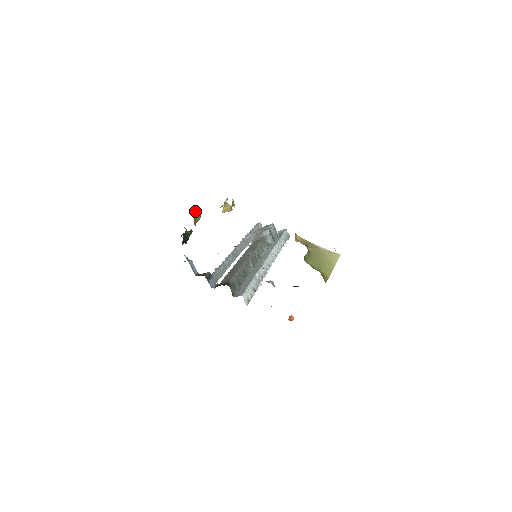
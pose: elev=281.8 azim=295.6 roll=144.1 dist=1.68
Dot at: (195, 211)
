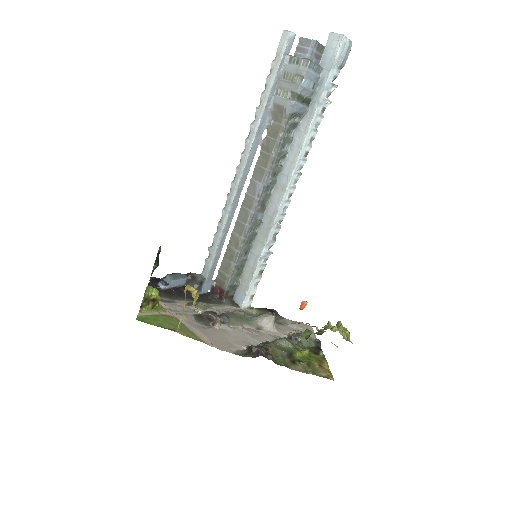
Dot at: (149, 299)
